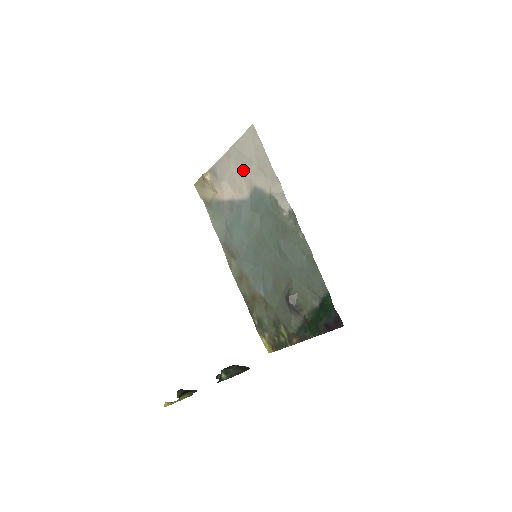
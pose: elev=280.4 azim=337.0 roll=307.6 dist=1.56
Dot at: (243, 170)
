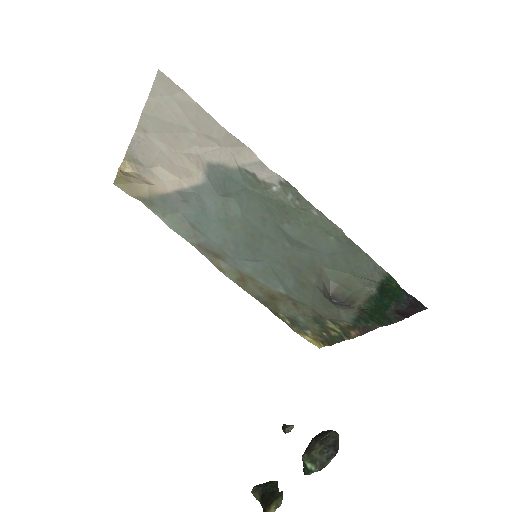
Dot at: (177, 144)
